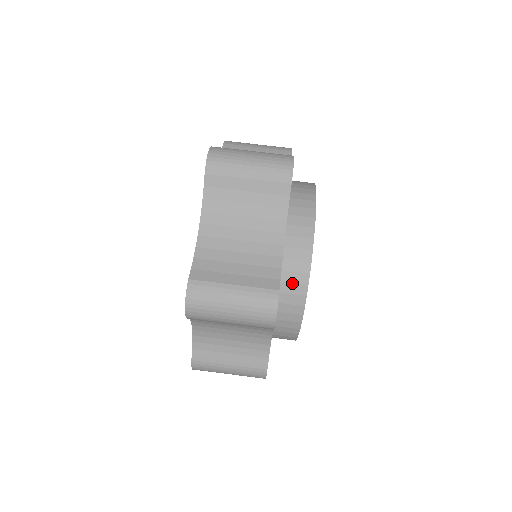
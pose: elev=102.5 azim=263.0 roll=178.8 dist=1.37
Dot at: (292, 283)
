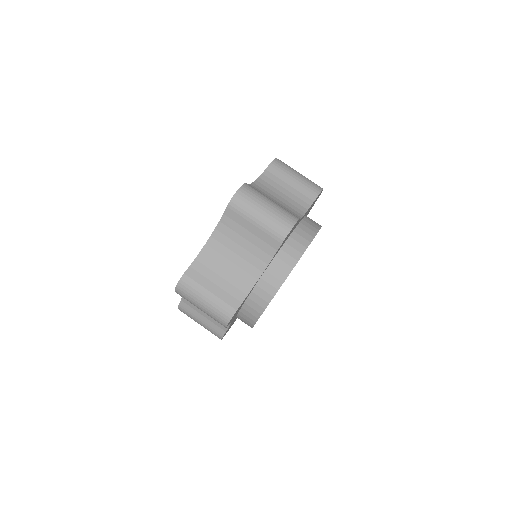
Dot at: (255, 302)
